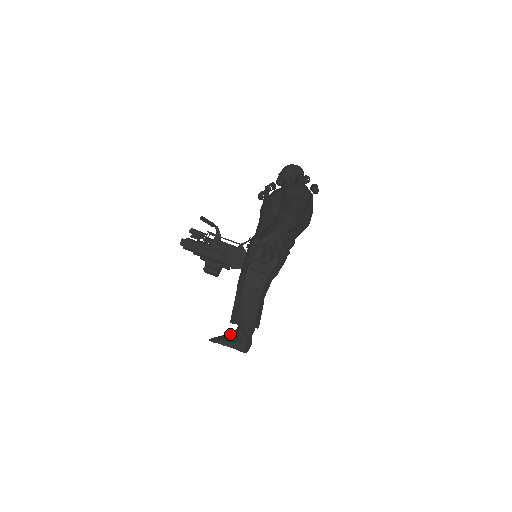
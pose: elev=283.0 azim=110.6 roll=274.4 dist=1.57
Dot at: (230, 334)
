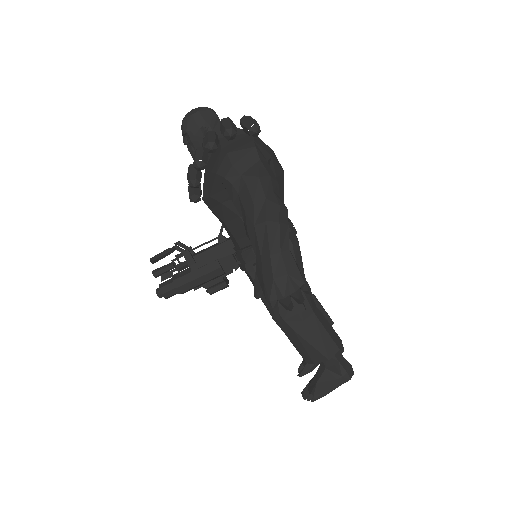
Dot at: (319, 376)
